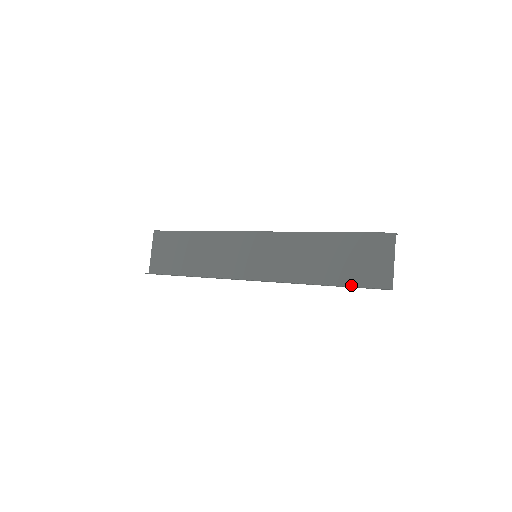
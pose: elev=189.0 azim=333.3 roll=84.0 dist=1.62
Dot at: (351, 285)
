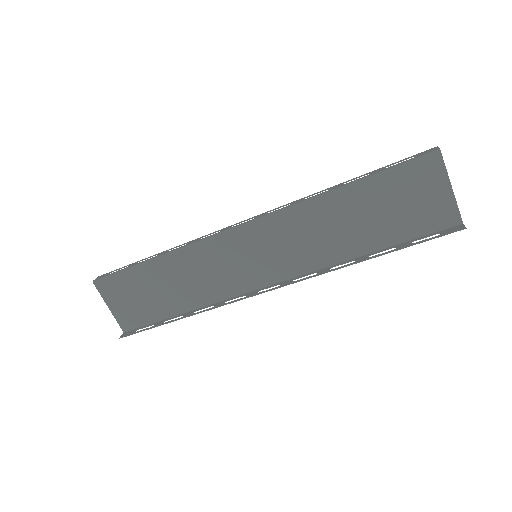
Dot at: (404, 240)
